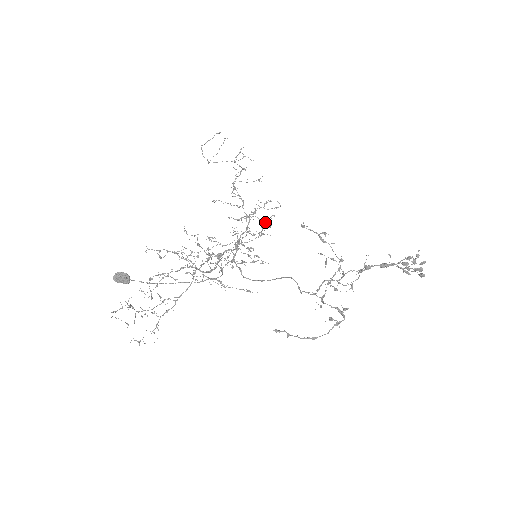
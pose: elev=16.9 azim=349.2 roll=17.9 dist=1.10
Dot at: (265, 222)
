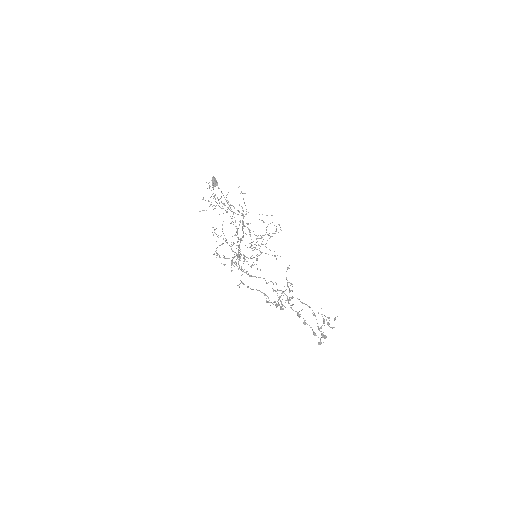
Dot at: occluded
